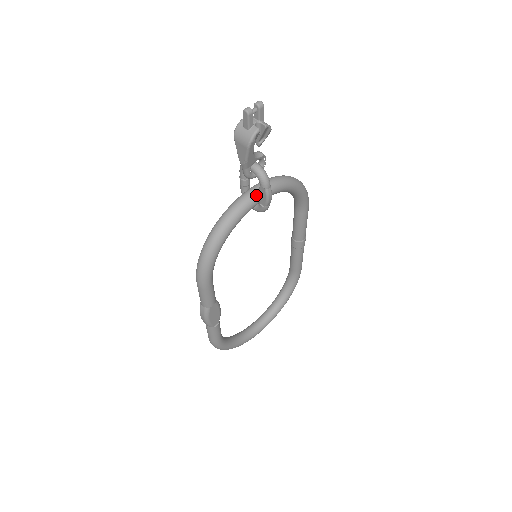
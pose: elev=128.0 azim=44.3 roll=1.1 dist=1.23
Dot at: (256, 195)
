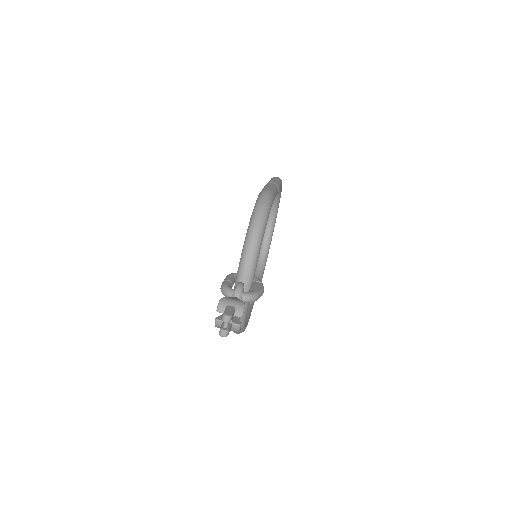
Dot at: (247, 290)
